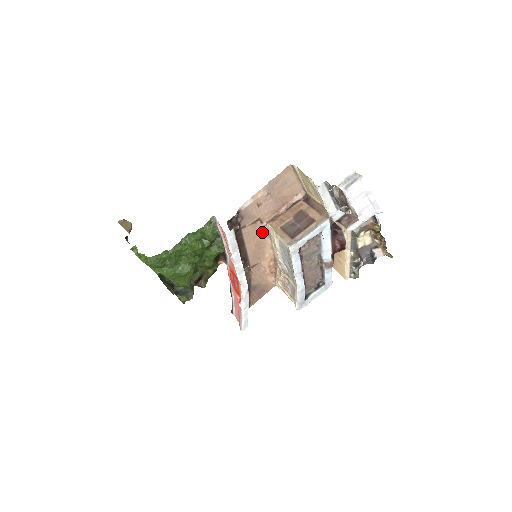
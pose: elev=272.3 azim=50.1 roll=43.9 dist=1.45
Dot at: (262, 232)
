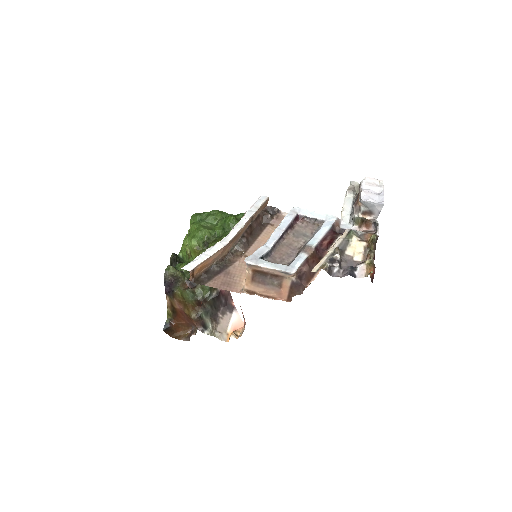
Dot at: occluded
